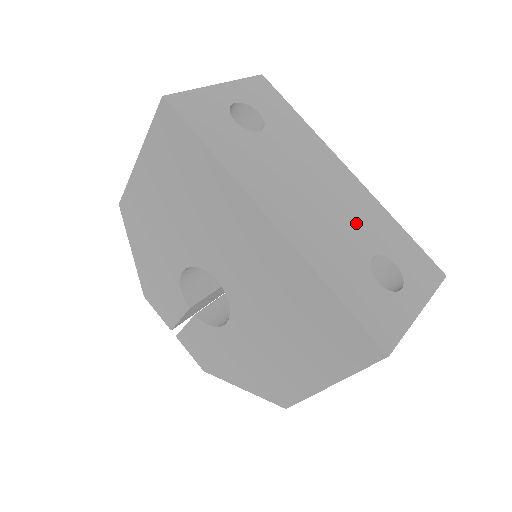
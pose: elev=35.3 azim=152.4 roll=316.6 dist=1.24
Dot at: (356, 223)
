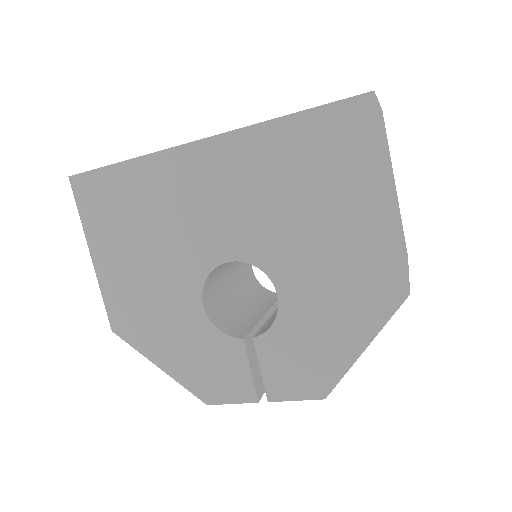
Dot at: occluded
